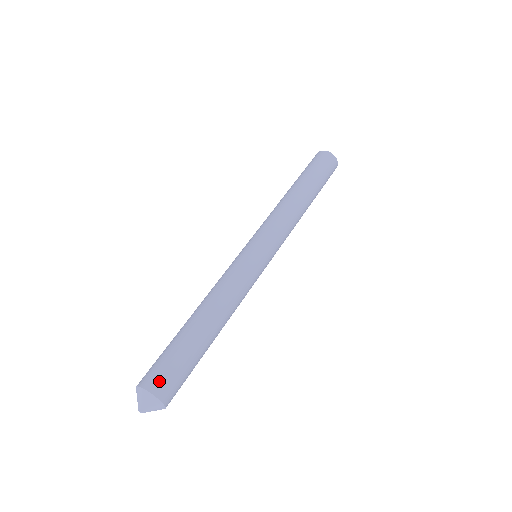
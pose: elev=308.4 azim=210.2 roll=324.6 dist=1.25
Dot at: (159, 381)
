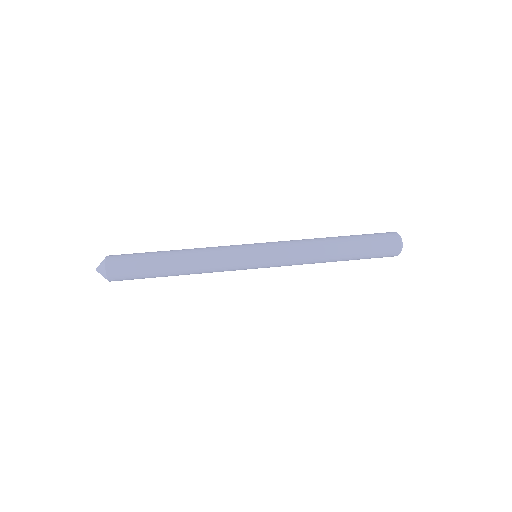
Dot at: (116, 256)
